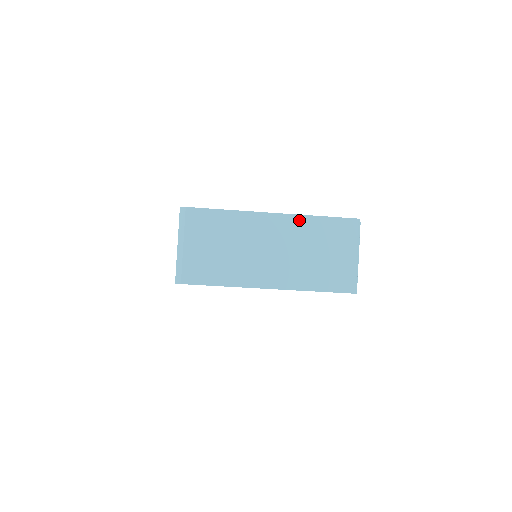
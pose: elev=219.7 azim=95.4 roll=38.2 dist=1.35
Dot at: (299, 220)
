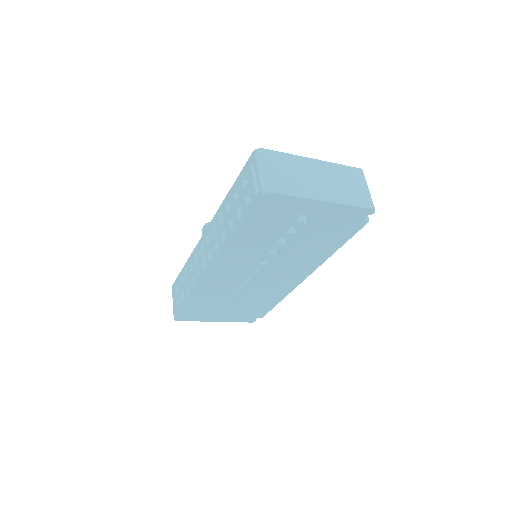
Dot at: (330, 165)
